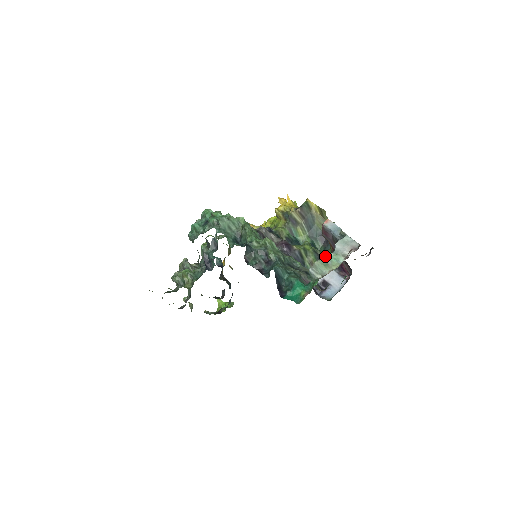
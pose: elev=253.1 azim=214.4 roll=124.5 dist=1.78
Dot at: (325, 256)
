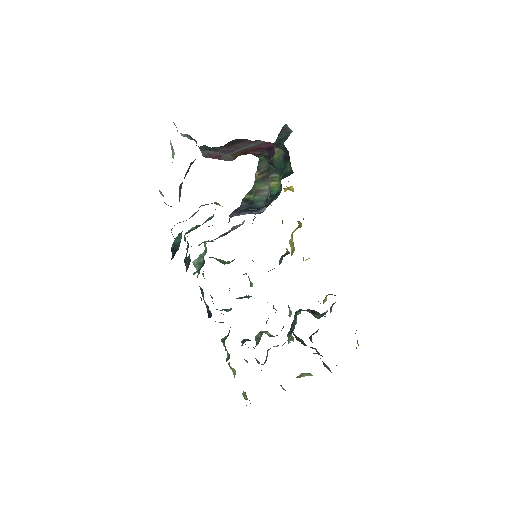
Dot at: occluded
